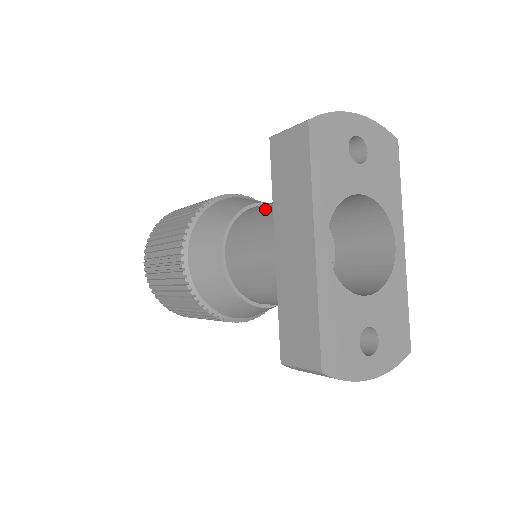
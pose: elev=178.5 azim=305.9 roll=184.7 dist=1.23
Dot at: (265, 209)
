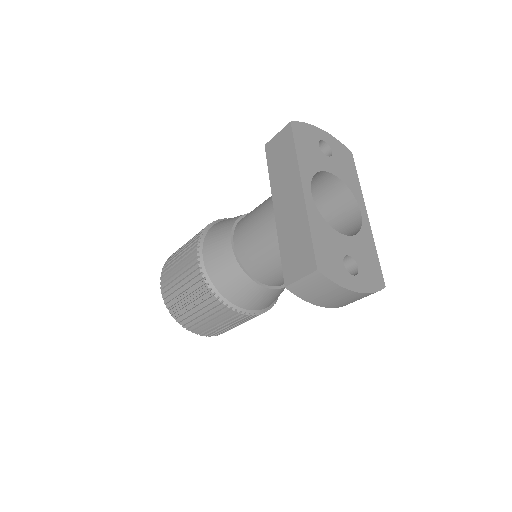
Dot at: occluded
